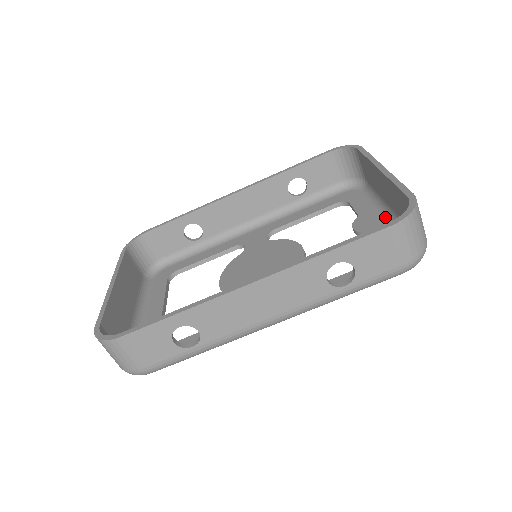
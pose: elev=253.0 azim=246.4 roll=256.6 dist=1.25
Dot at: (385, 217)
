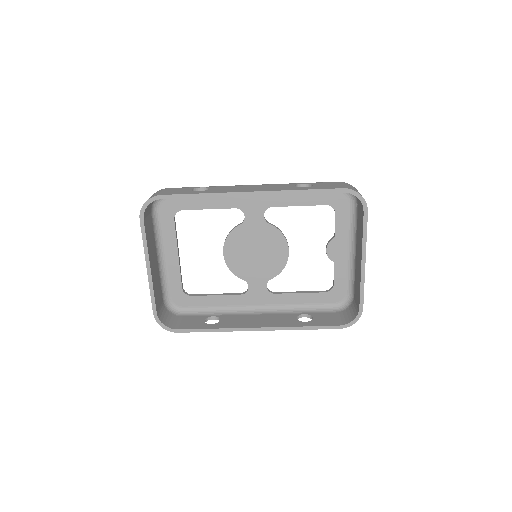
Dot at: (349, 253)
